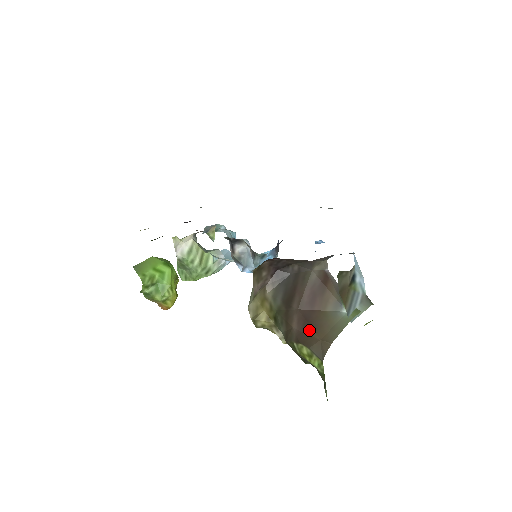
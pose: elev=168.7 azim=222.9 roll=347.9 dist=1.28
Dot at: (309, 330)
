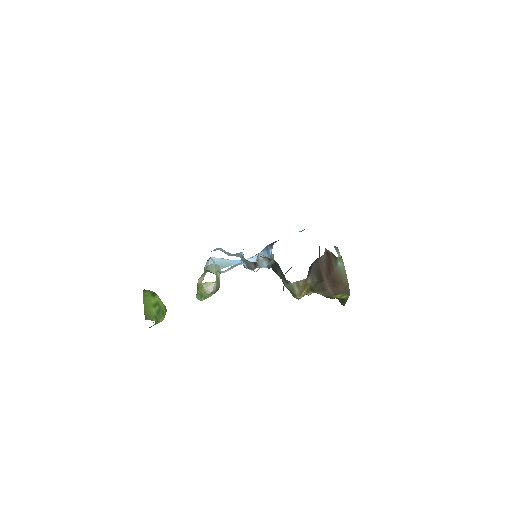
Dot at: (337, 285)
